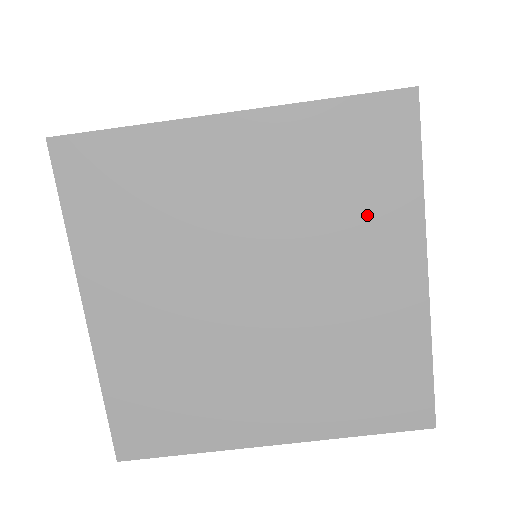
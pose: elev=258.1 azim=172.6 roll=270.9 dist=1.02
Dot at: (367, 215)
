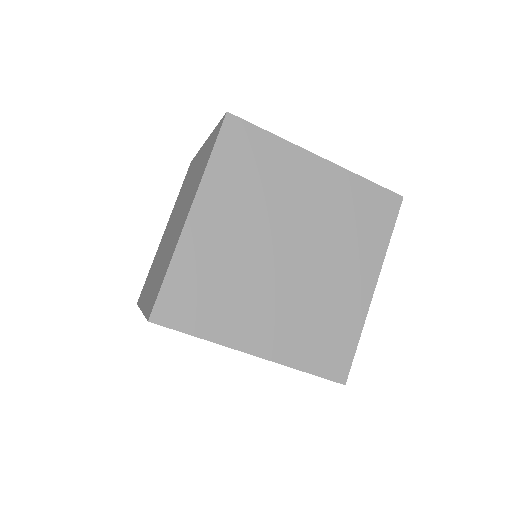
Dot at: (278, 172)
